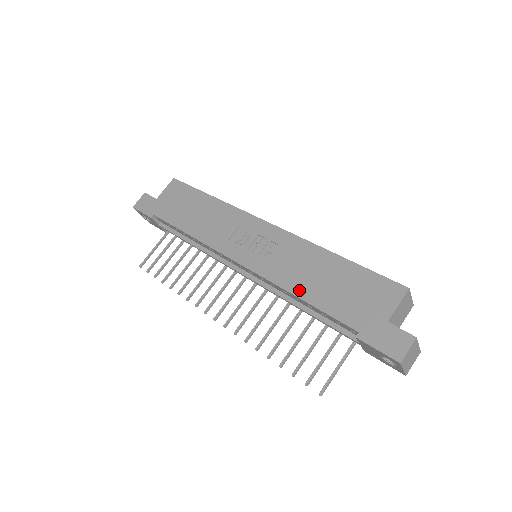
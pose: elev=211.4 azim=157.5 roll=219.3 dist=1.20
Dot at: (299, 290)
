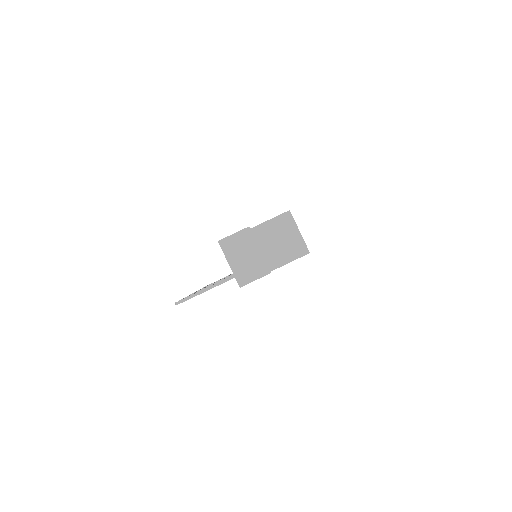
Dot at: occluded
